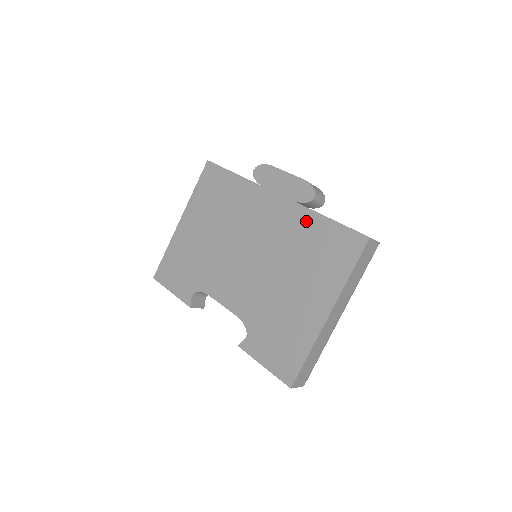
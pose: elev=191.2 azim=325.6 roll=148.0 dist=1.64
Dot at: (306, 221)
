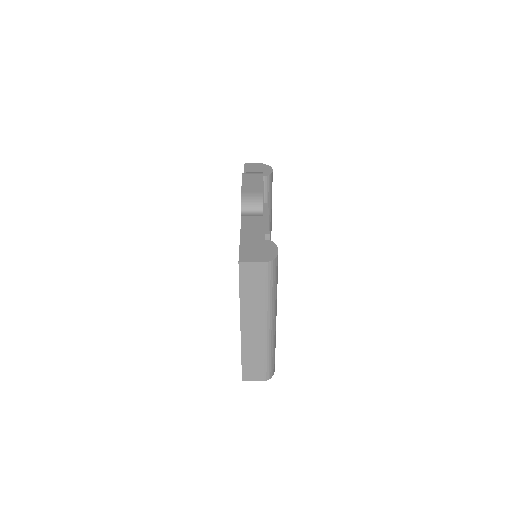
Dot at: occluded
